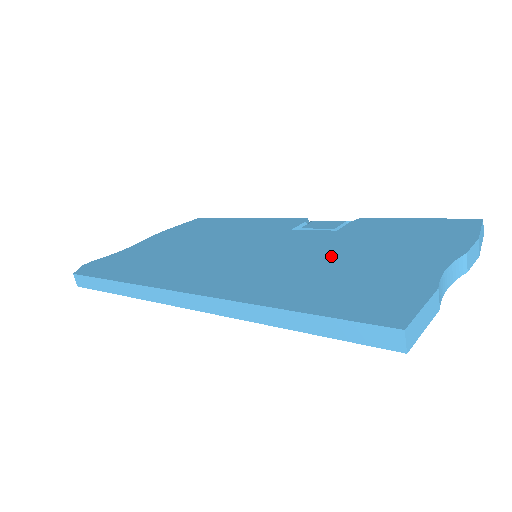
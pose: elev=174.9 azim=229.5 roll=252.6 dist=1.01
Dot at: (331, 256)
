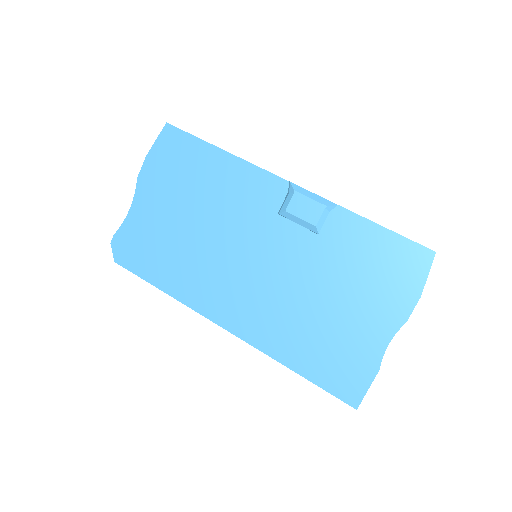
Dot at: (317, 296)
